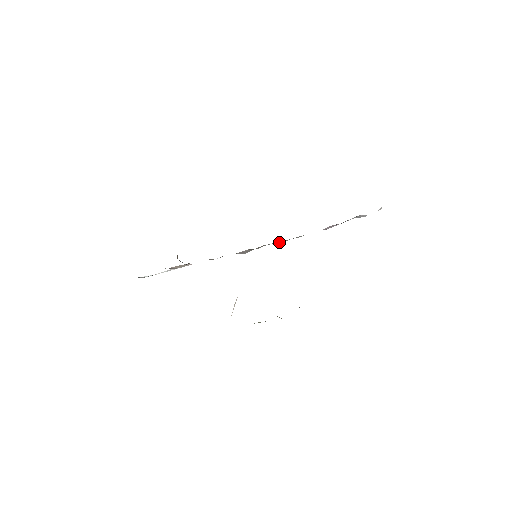
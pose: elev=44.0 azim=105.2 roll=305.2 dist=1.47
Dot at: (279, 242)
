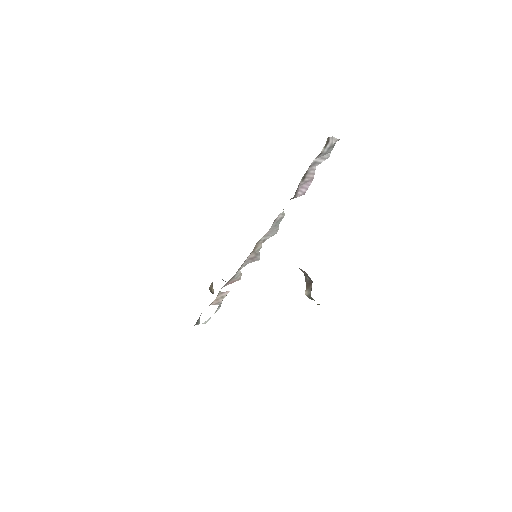
Dot at: (270, 232)
